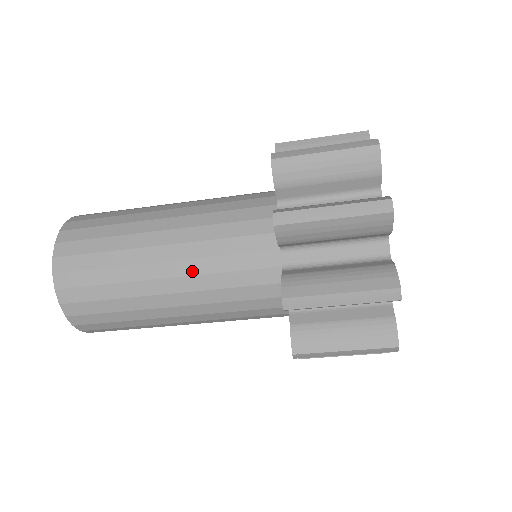
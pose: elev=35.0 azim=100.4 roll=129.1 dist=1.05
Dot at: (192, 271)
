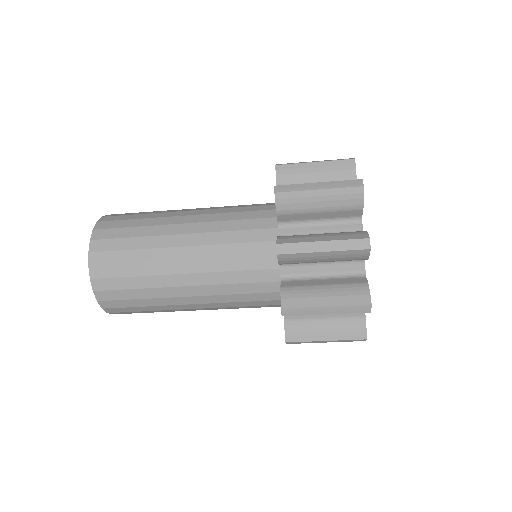
Dot at: (205, 242)
